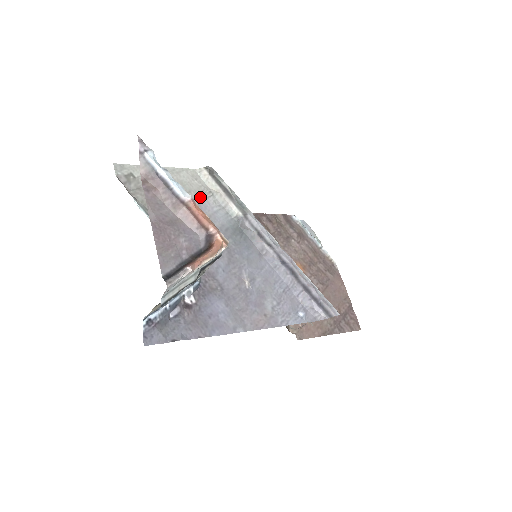
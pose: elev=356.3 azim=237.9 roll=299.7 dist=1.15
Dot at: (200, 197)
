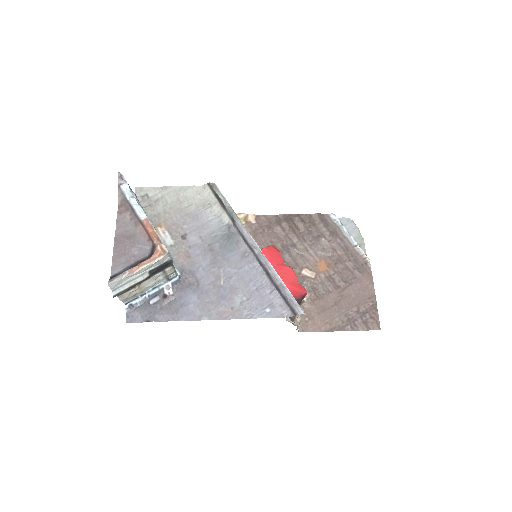
Dot at: (199, 209)
